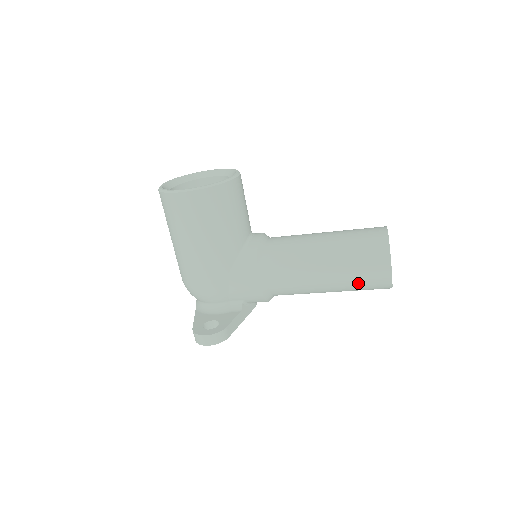
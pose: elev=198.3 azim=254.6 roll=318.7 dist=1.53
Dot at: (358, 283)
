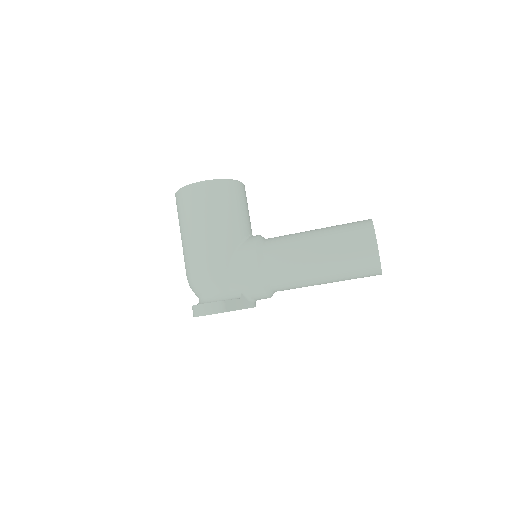
Dot at: (348, 261)
